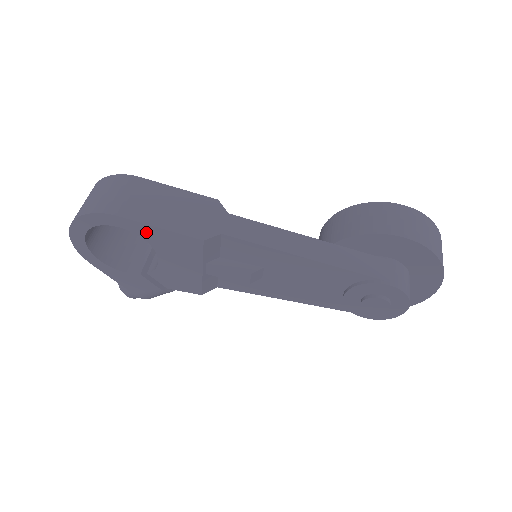
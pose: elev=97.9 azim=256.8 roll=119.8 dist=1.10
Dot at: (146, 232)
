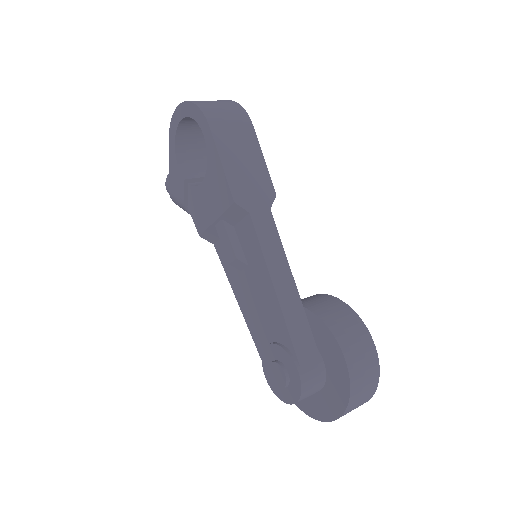
Dot at: (213, 157)
